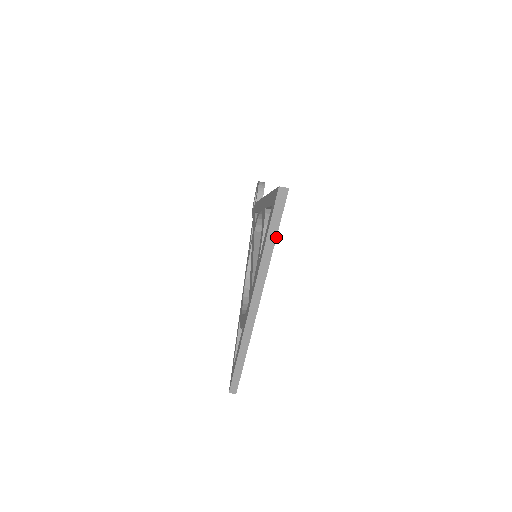
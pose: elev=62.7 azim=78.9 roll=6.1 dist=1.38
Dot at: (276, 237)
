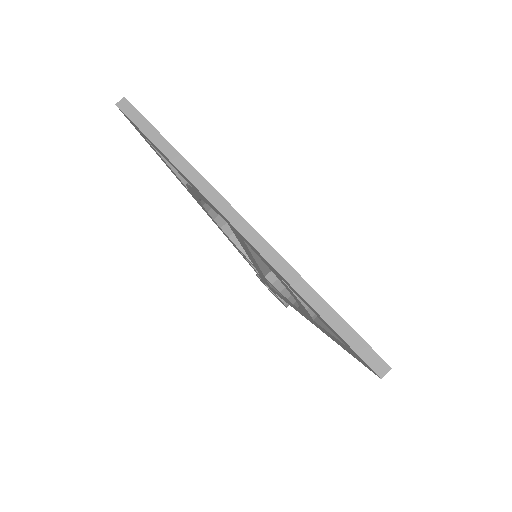
Dot at: (163, 137)
